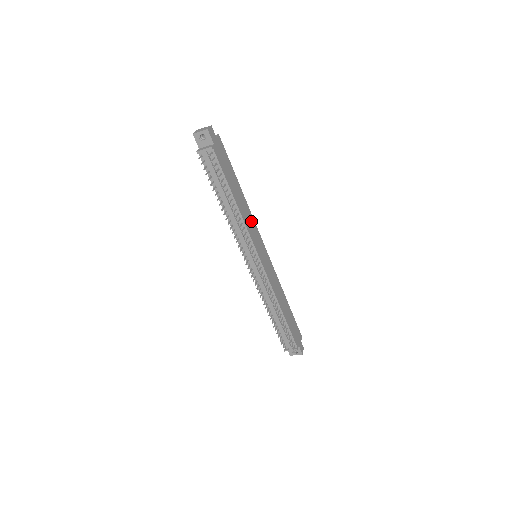
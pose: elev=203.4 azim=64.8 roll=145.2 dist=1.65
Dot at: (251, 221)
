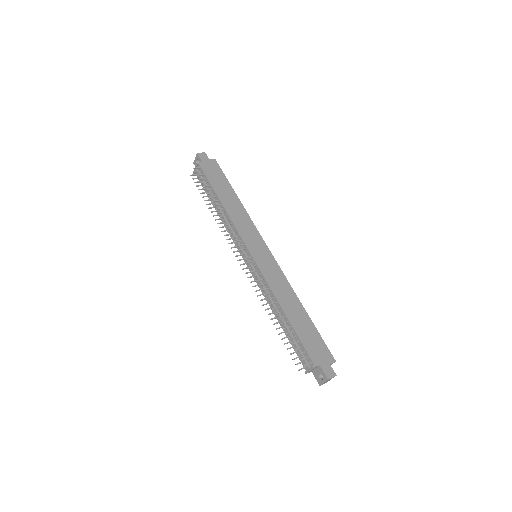
Dot at: (246, 222)
